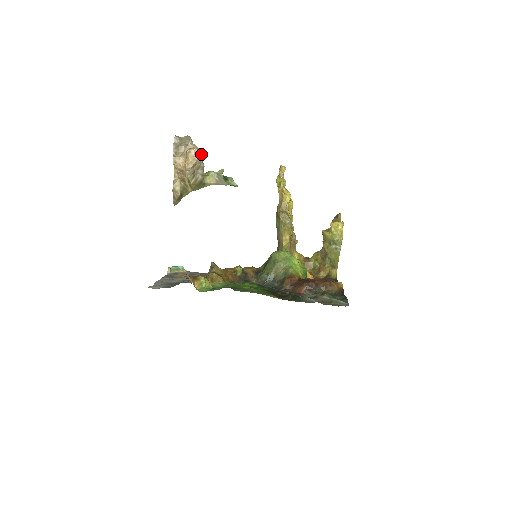
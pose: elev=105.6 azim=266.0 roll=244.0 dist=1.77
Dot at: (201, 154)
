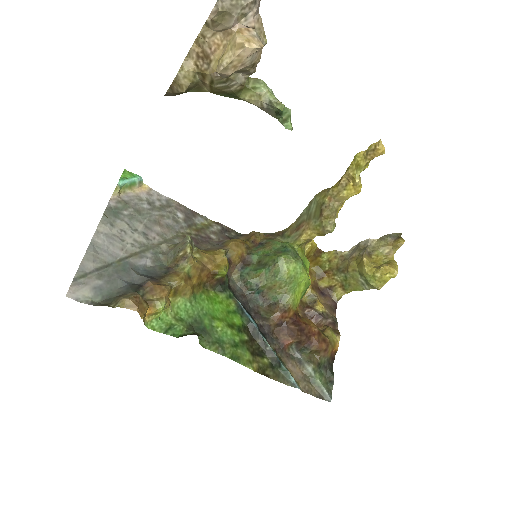
Dot at: occluded
